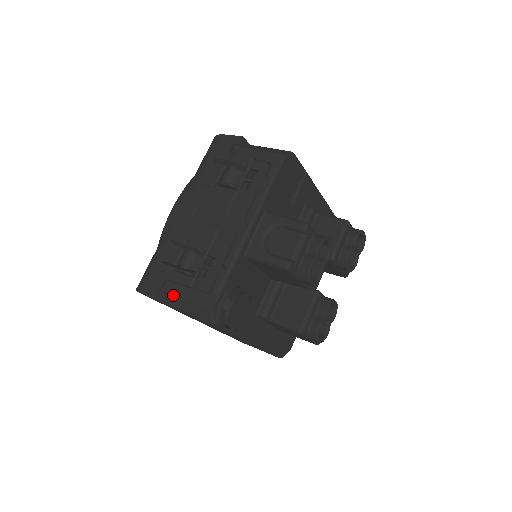
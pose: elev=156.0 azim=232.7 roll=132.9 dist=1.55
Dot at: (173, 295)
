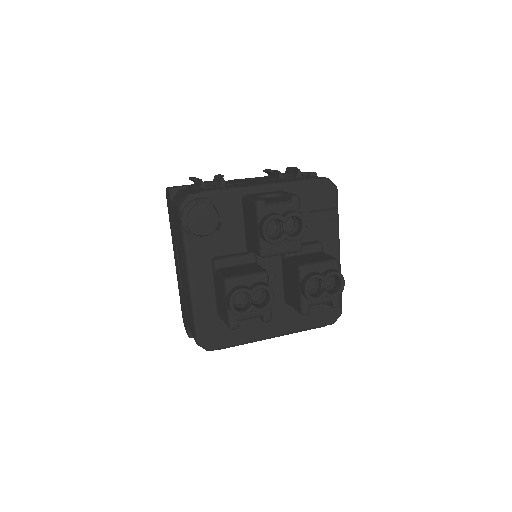
Dot at: (180, 191)
